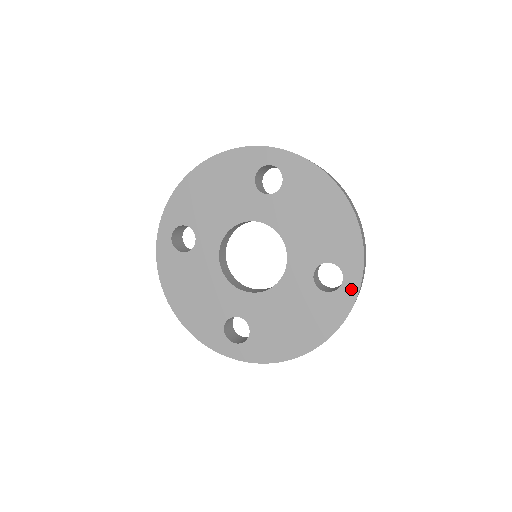
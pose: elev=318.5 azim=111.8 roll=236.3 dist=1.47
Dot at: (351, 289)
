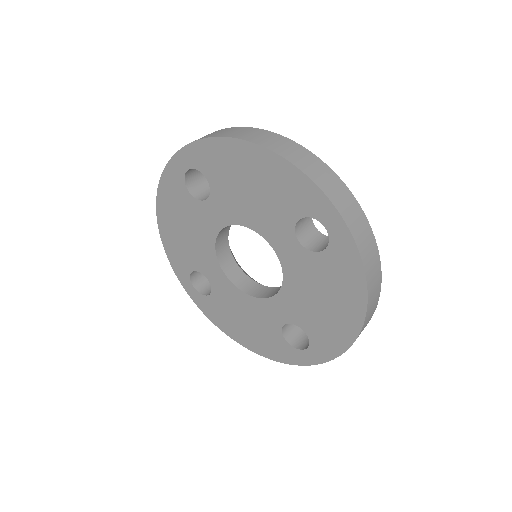
Dot at: (305, 359)
